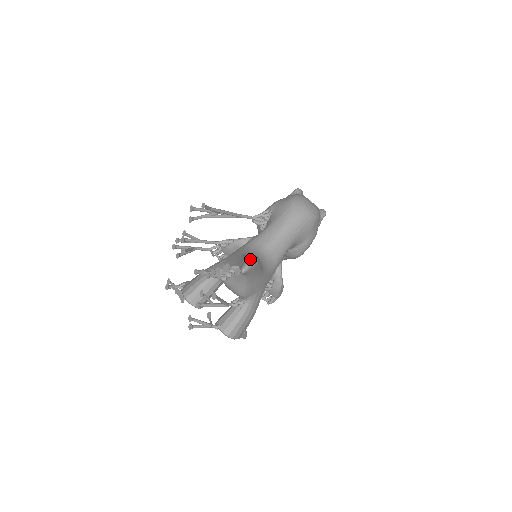
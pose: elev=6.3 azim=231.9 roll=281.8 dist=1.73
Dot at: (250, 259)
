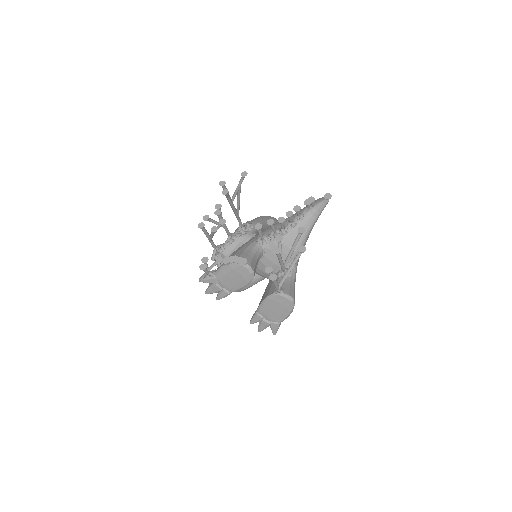
Dot at: occluded
